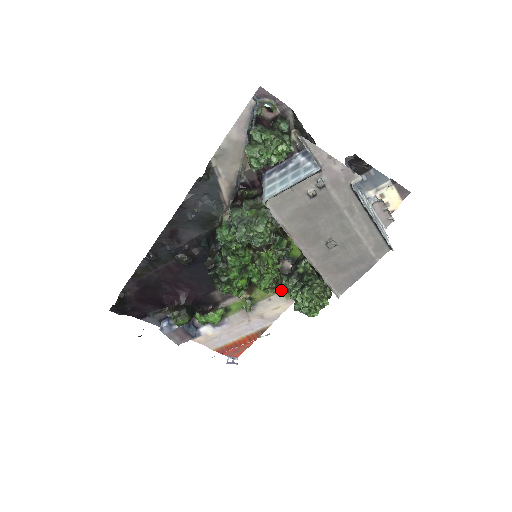
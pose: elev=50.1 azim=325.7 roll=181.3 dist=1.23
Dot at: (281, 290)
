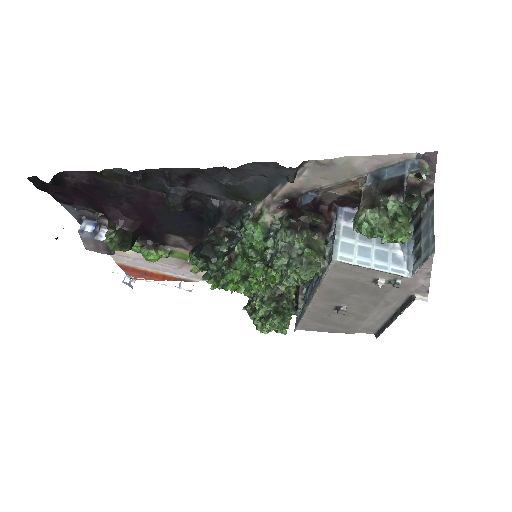
Dot at: occluded
